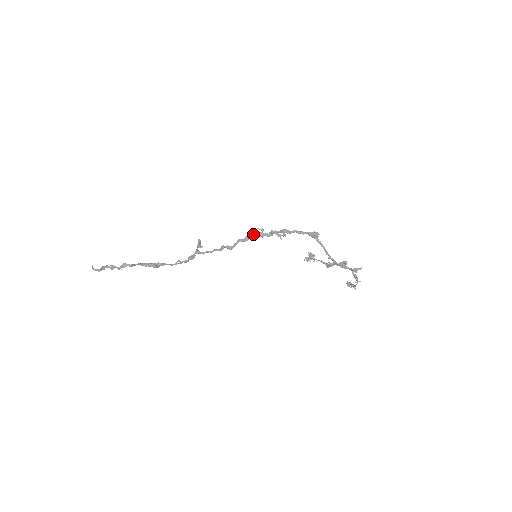
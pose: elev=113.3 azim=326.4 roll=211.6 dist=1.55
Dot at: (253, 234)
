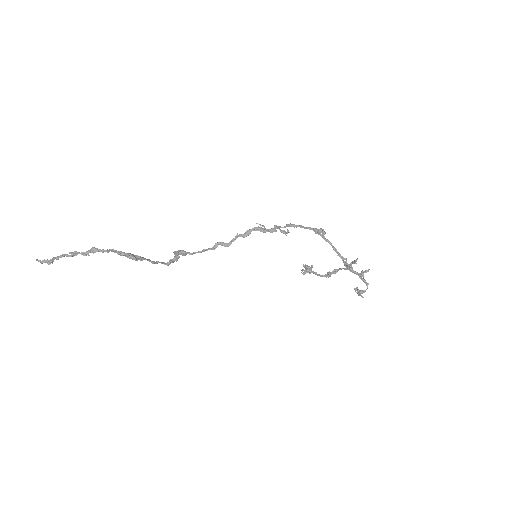
Dot at: (255, 228)
